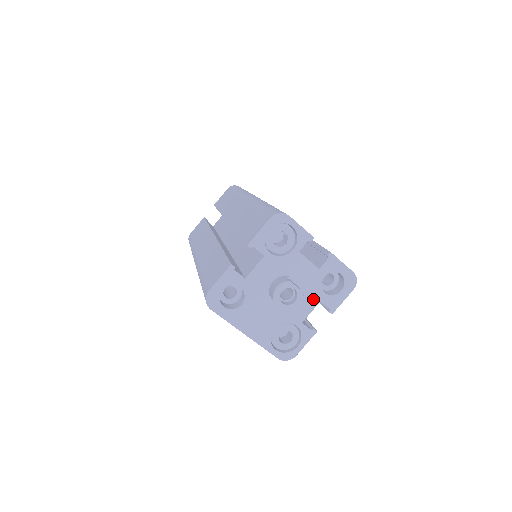
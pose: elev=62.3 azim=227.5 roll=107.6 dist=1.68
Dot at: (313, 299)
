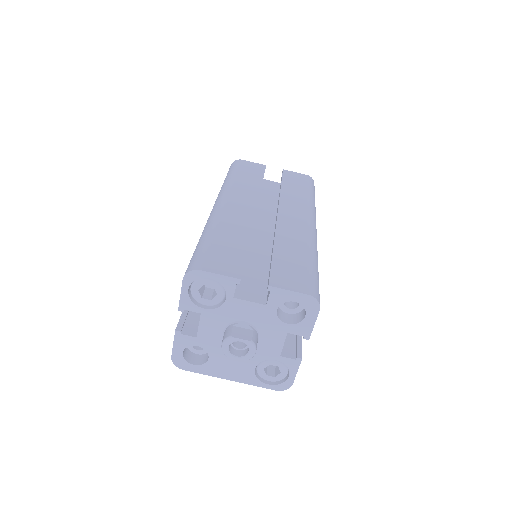
Dot at: (278, 333)
